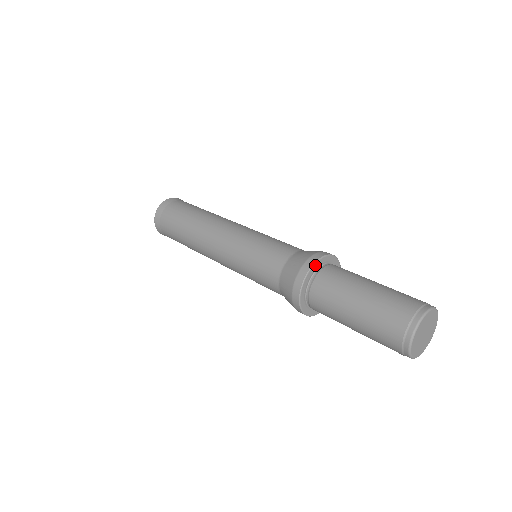
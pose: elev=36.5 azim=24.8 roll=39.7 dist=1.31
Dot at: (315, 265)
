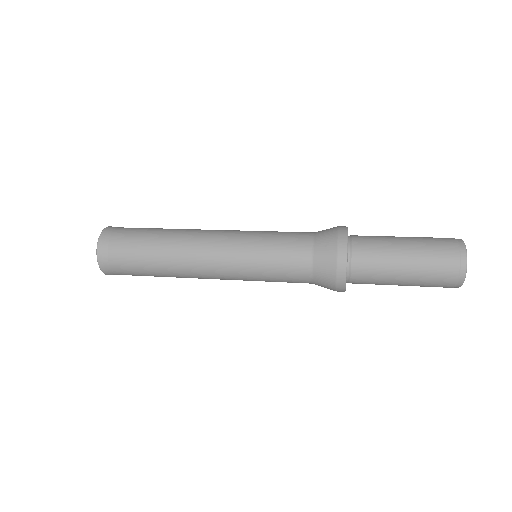
Dot at: occluded
